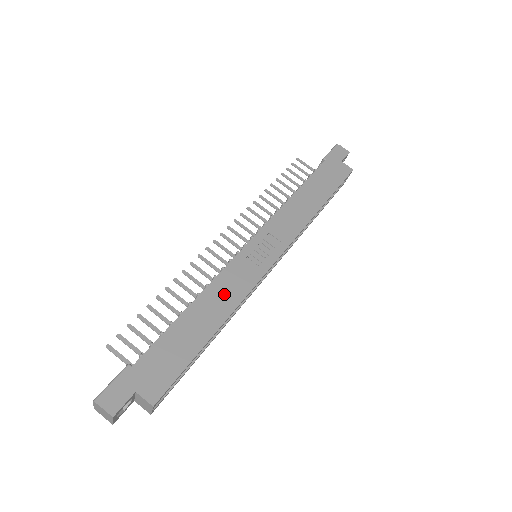
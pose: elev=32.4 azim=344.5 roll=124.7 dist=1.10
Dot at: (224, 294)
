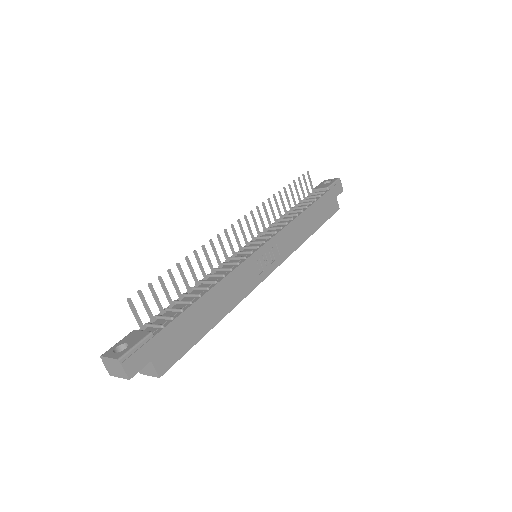
Dot at: (233, 289)
